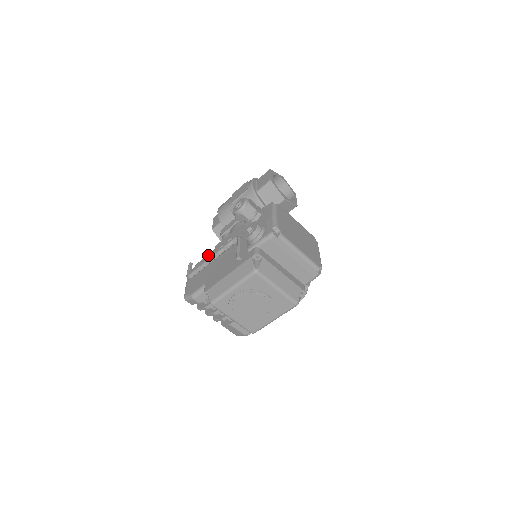
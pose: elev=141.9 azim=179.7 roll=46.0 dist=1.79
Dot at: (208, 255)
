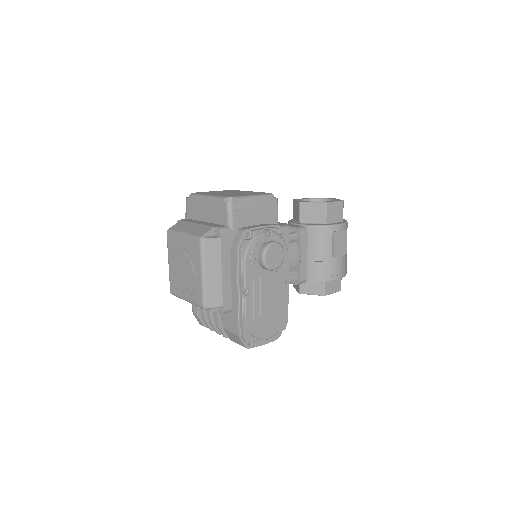
Dot at: occluded
